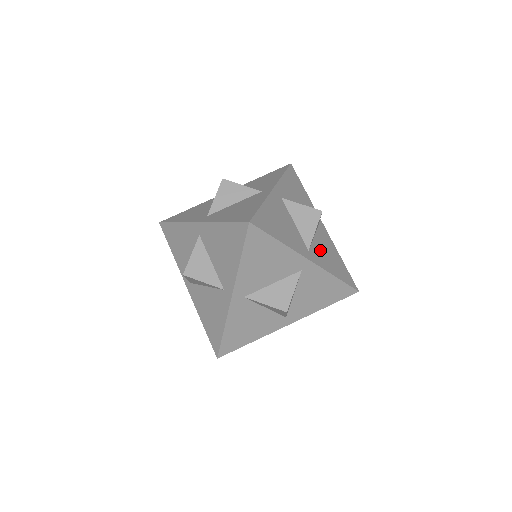
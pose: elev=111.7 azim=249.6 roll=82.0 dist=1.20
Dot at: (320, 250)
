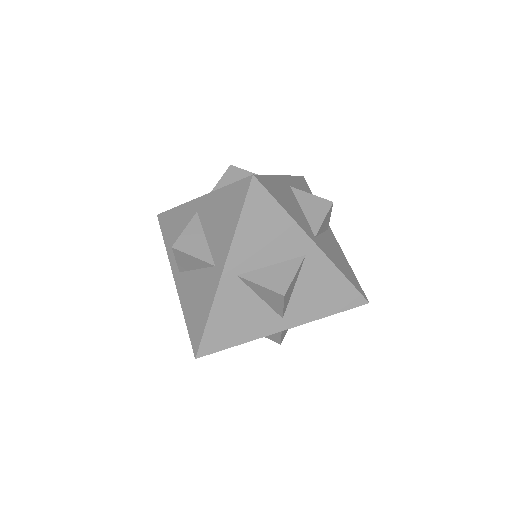
Dot at: (328, 246)
